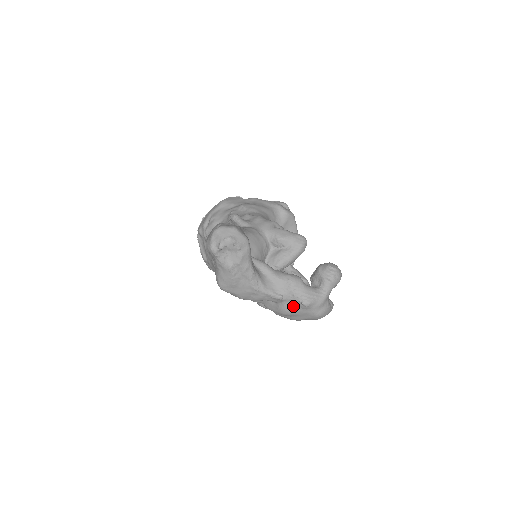
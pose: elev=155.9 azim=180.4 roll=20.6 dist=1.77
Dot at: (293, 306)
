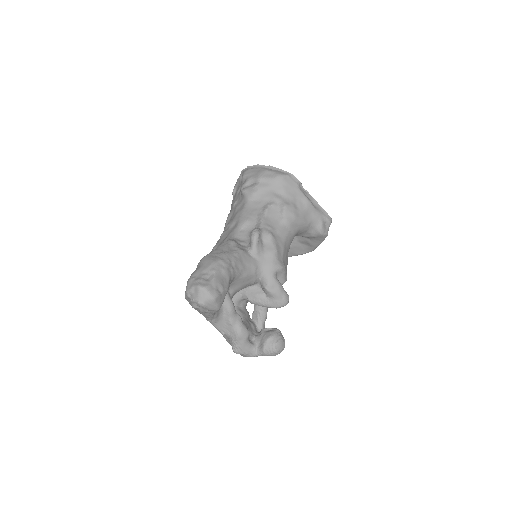
Dot at: occluded
